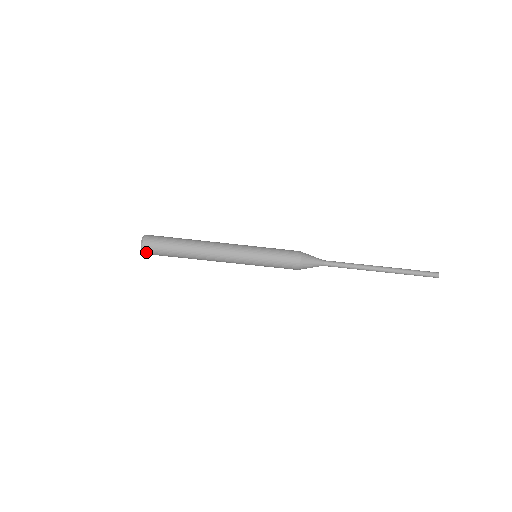
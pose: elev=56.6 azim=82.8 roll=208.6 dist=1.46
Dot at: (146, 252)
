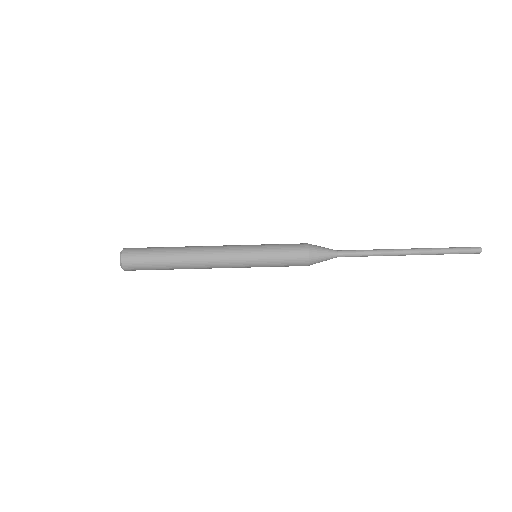
Dot at: (126, 263)
